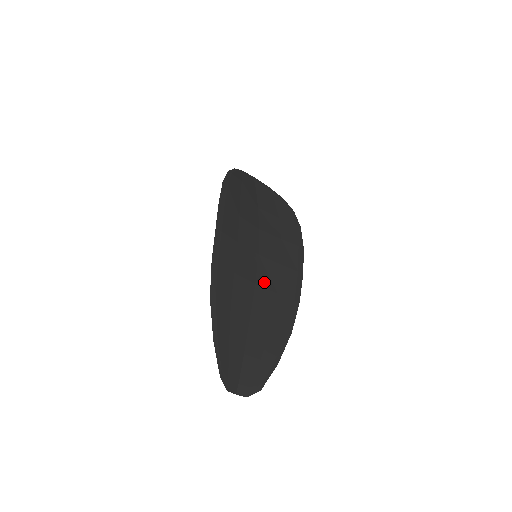
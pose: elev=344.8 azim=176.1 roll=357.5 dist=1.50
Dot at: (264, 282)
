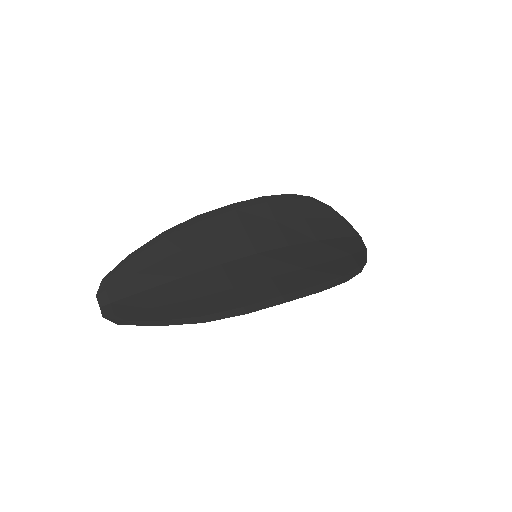
Dot at: (232, 271)
